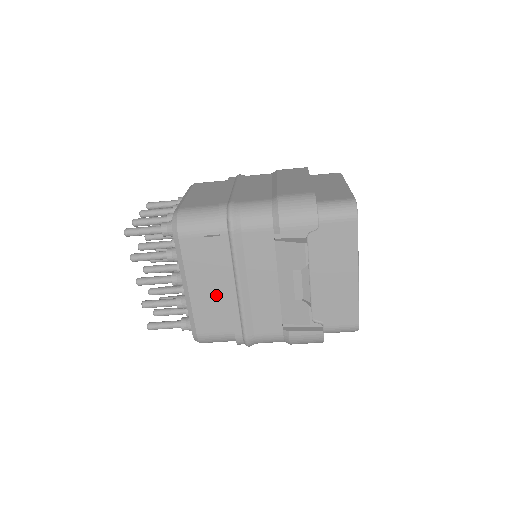
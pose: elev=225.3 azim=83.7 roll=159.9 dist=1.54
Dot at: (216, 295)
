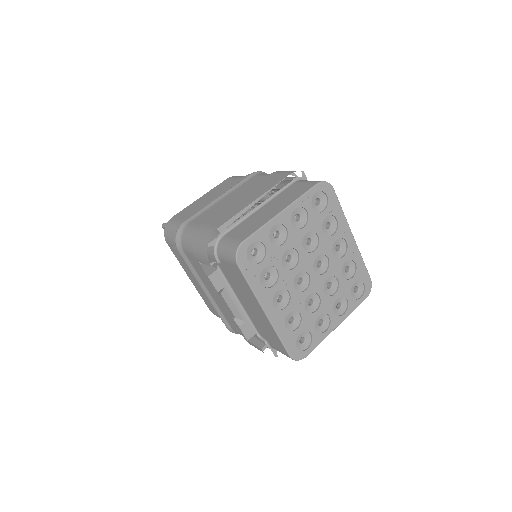
Dot at: occluded
